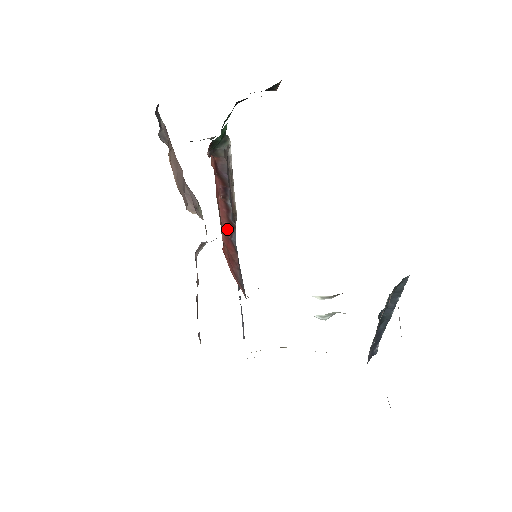
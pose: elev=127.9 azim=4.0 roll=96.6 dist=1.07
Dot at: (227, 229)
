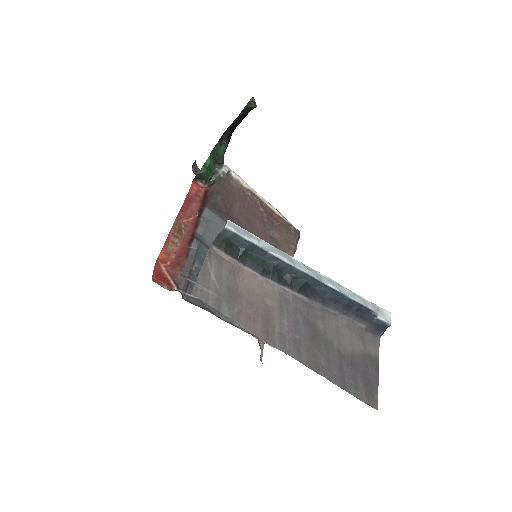
Dot at: (188, 241)
